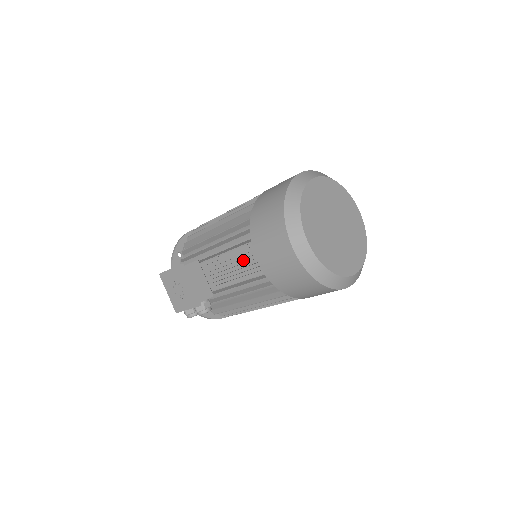
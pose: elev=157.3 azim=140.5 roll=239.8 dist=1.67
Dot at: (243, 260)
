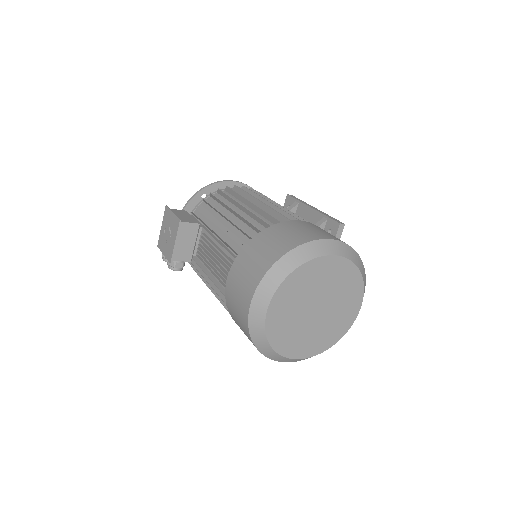
Dot at: (224, 263)
